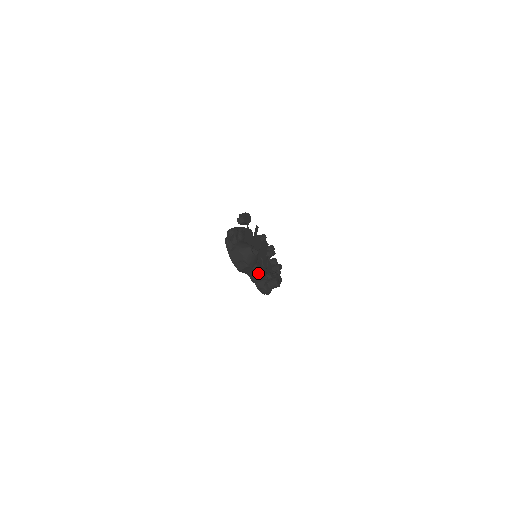
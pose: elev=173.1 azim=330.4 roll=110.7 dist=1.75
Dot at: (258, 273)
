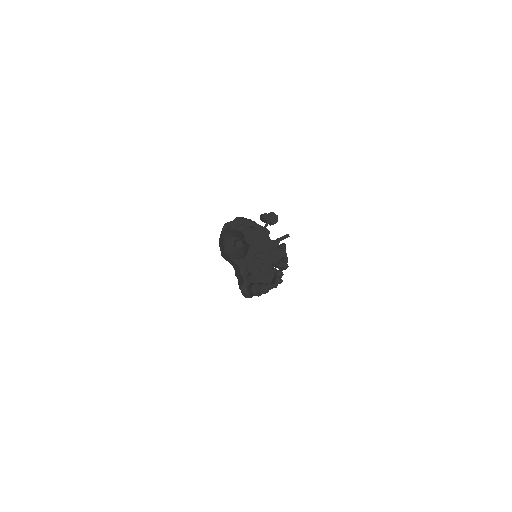
Dot at: (239, 269)
